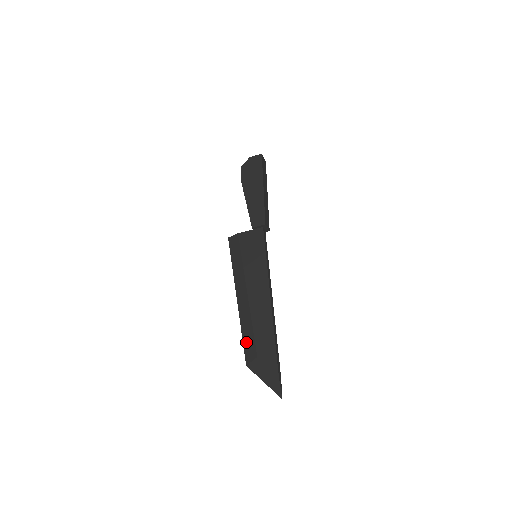
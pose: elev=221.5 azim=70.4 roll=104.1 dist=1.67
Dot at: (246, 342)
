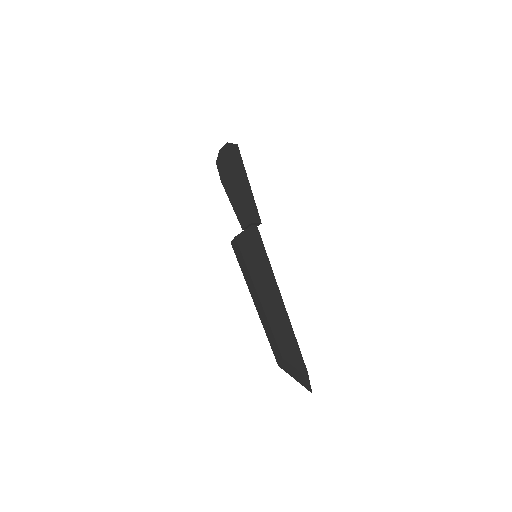
Dot at: (271, 344)
